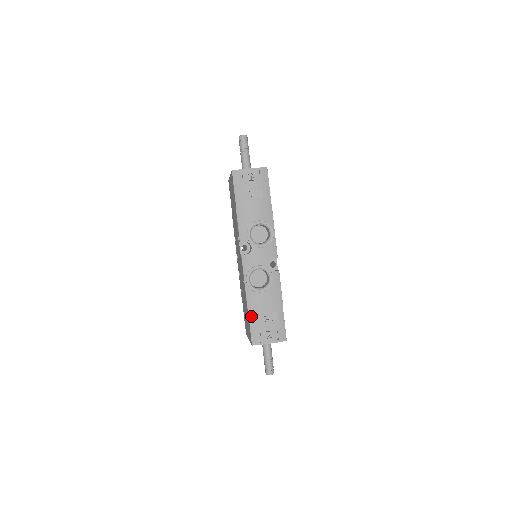
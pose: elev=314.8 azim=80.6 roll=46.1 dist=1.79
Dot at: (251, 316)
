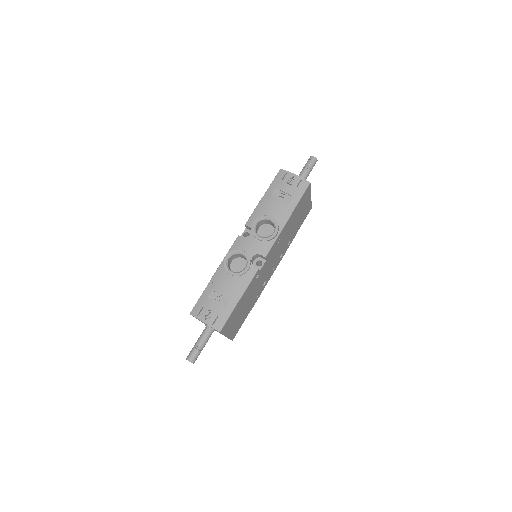
Dot at: (208, 289)
